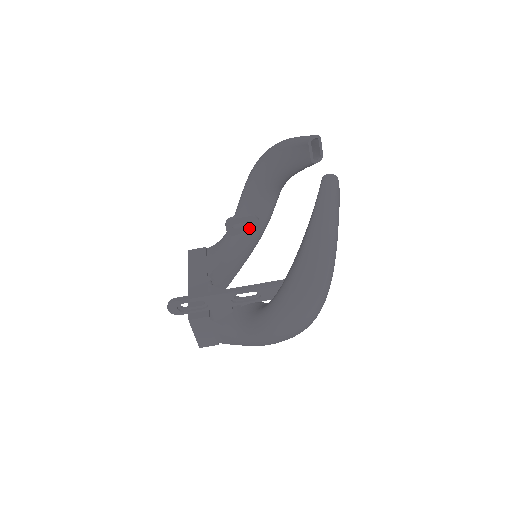
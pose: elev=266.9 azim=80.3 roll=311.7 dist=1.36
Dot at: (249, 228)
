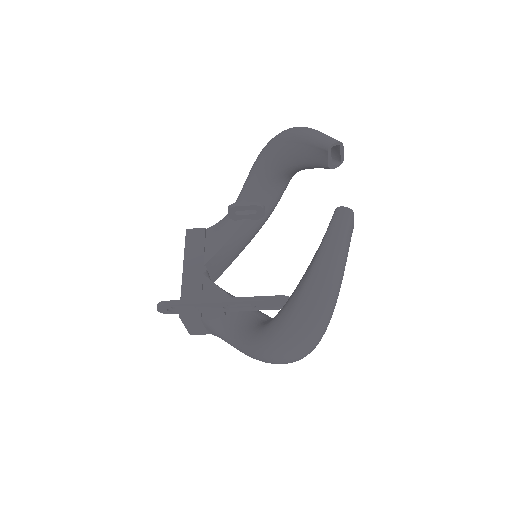
Dot at: (253, 215)
